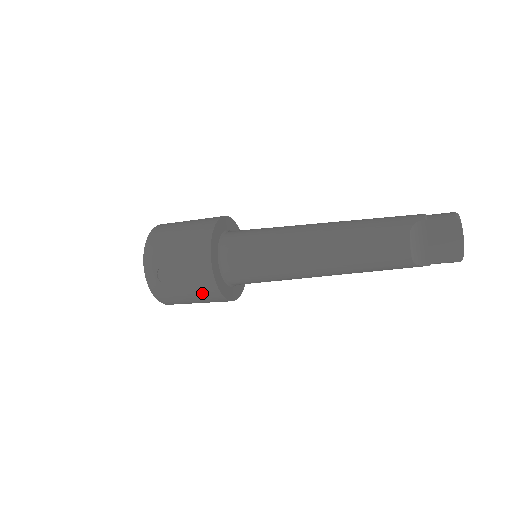
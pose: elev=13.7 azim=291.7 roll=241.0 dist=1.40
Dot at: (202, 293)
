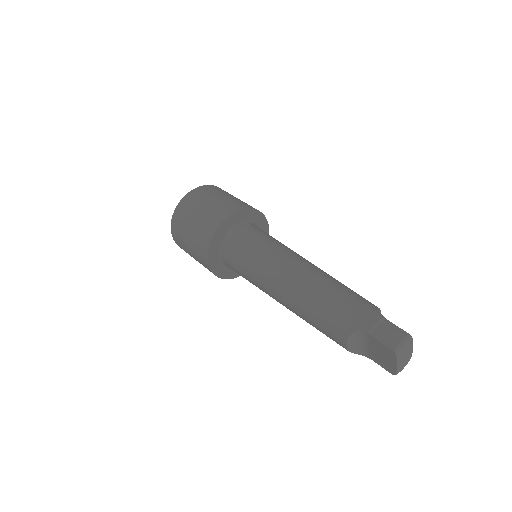
Dot at: occluded
